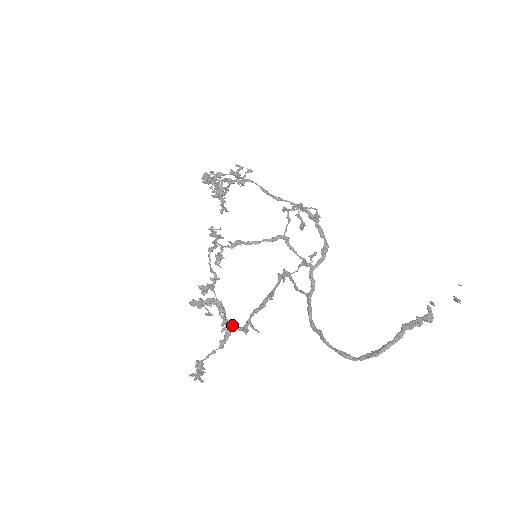
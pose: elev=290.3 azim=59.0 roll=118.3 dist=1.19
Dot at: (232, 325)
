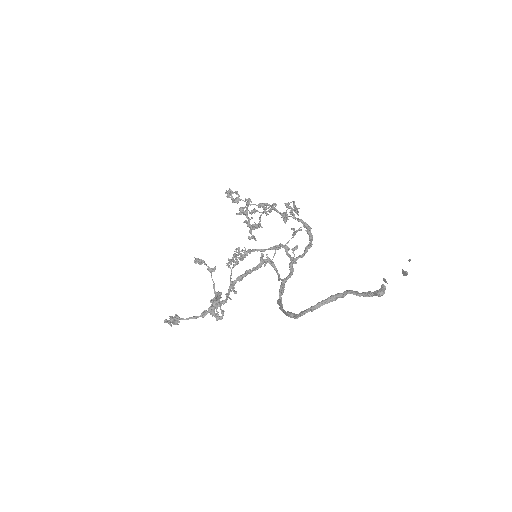
Dot at: (217, 300)
